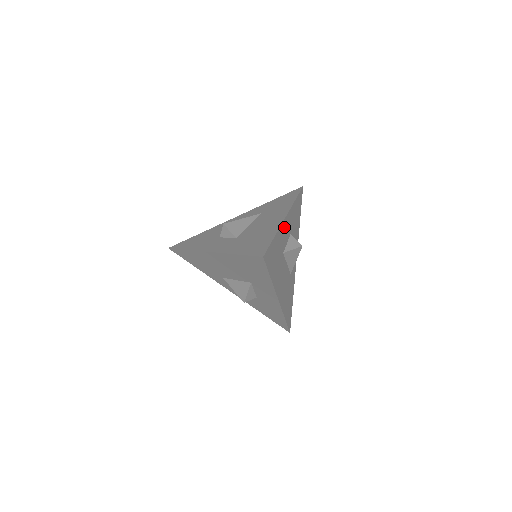
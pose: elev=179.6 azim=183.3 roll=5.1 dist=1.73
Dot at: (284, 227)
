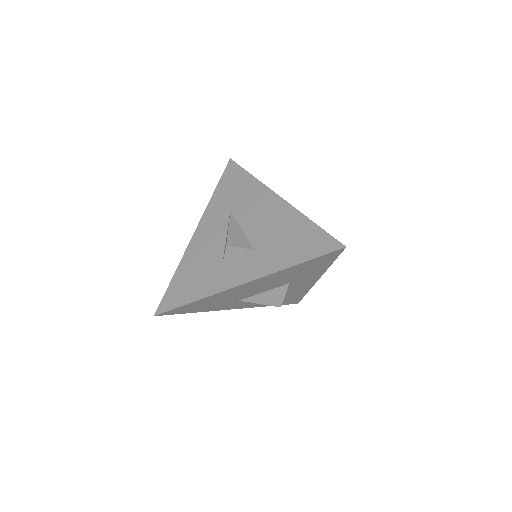
Dot at: occluded
